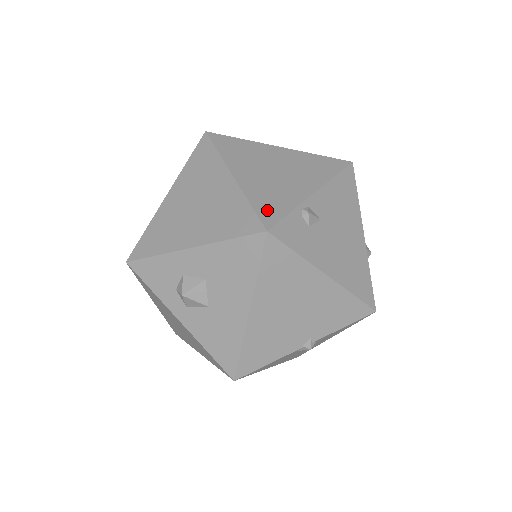
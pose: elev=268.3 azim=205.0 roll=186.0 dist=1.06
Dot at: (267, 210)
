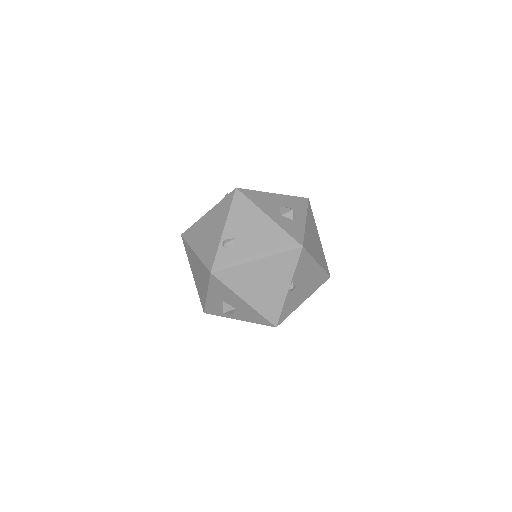
Dot at: (209, 261)
